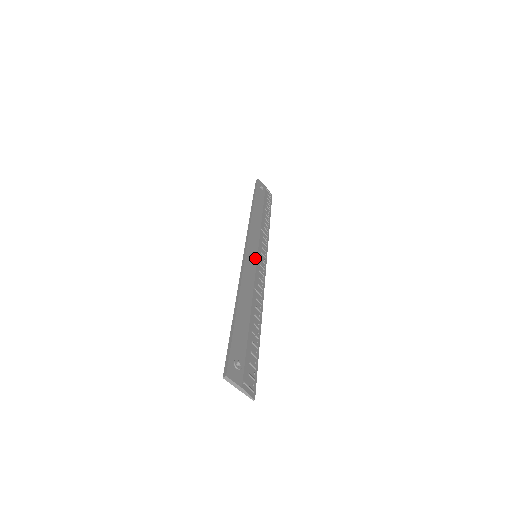
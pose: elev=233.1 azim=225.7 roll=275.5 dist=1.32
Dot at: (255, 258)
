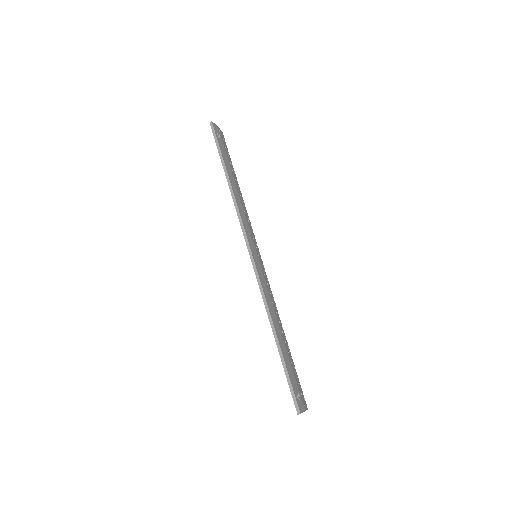
Dot at: (259, 262)
